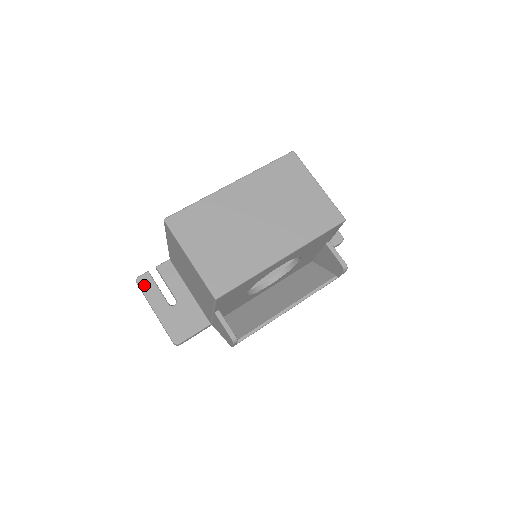
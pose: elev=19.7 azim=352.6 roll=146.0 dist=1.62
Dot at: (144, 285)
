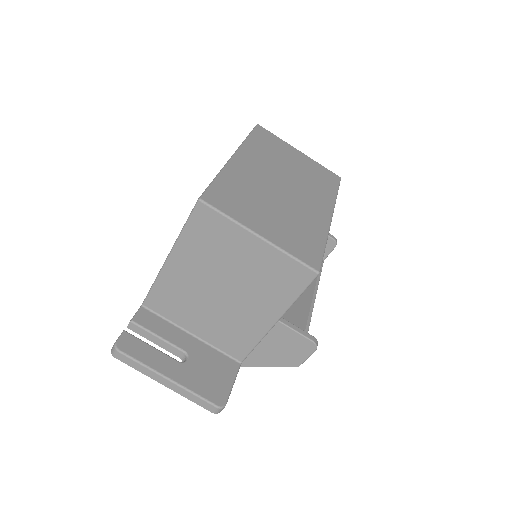
Dot at: (131, 350)
